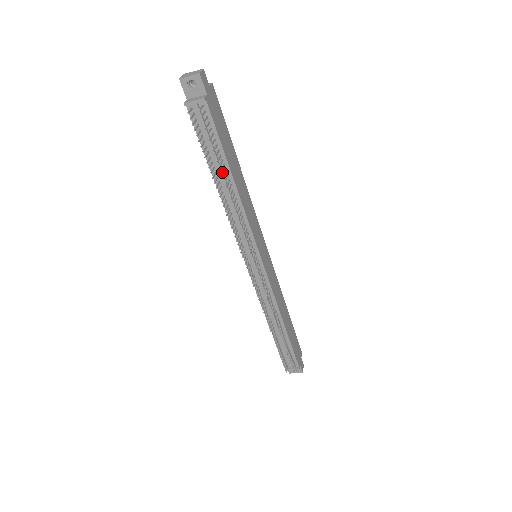
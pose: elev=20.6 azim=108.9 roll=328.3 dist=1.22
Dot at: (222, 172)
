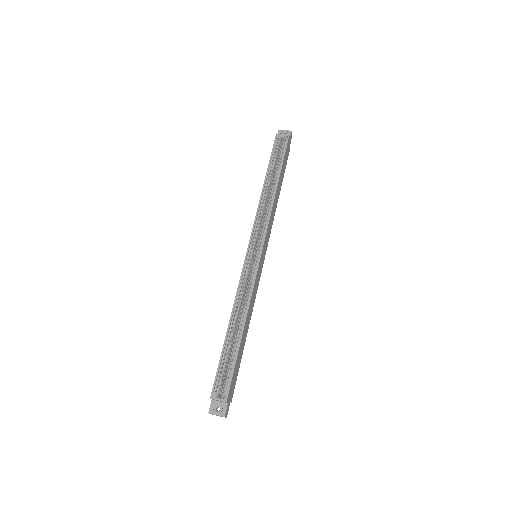
Dot at: occluded
